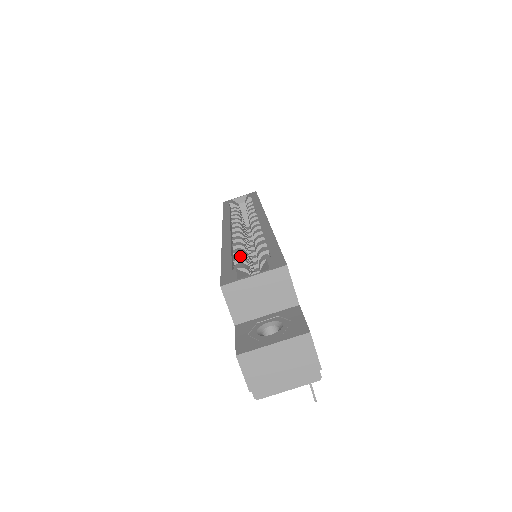
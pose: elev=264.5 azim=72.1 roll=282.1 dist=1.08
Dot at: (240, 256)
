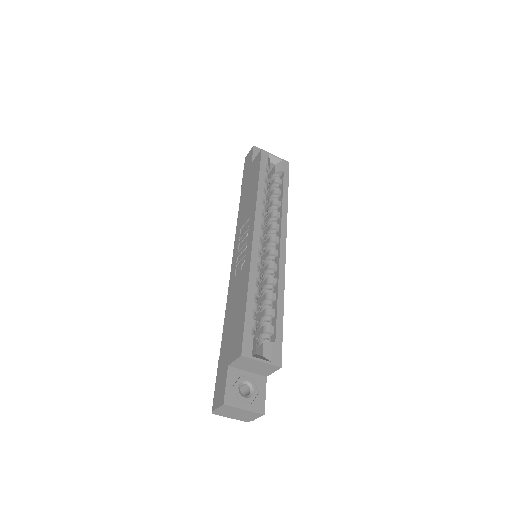
Dot at: (257, 305)
